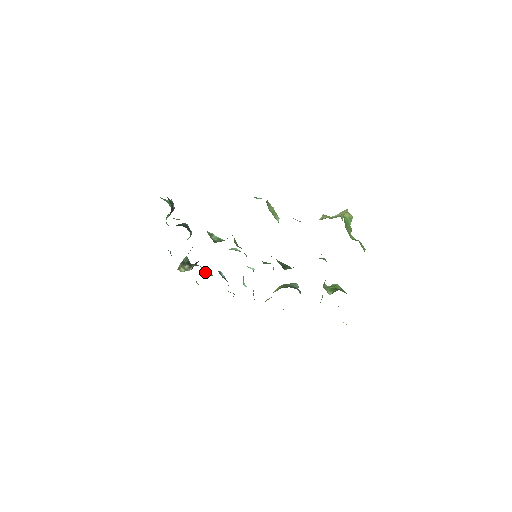
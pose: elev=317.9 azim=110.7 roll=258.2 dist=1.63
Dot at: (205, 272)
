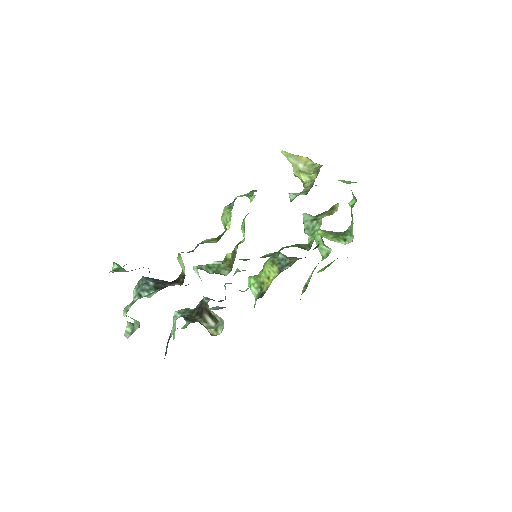
Dot at: occluded
